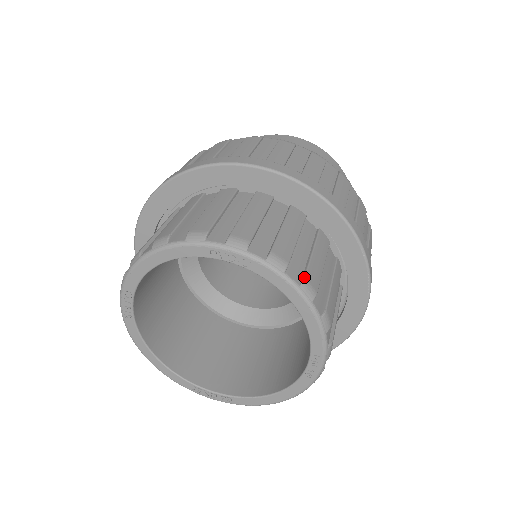
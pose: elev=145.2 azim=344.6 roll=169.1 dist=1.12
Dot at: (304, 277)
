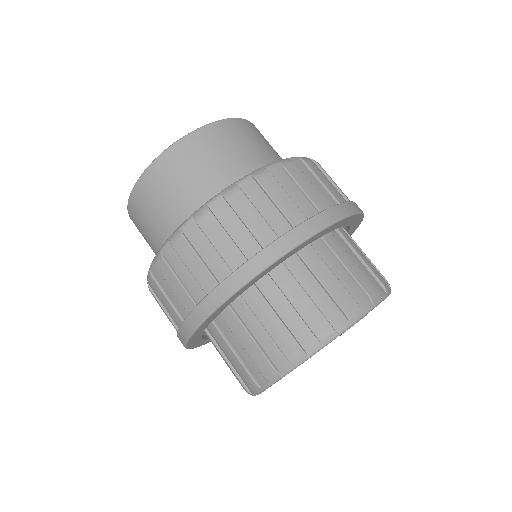
Dot at: (382, 285)
